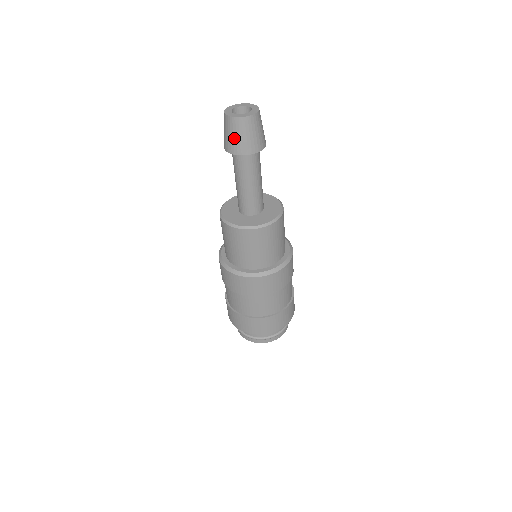
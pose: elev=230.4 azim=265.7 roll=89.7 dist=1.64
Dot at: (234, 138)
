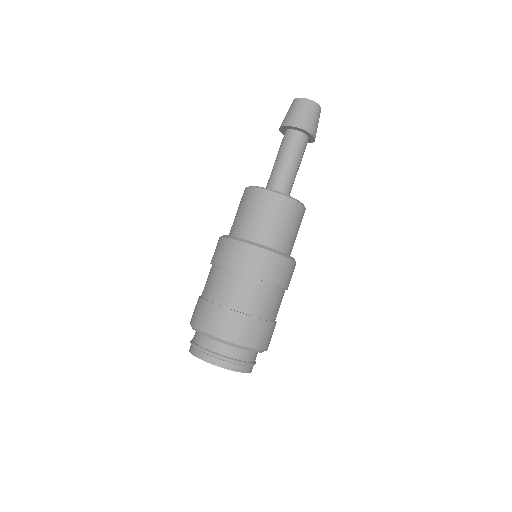
Dot at: (301, 114)
